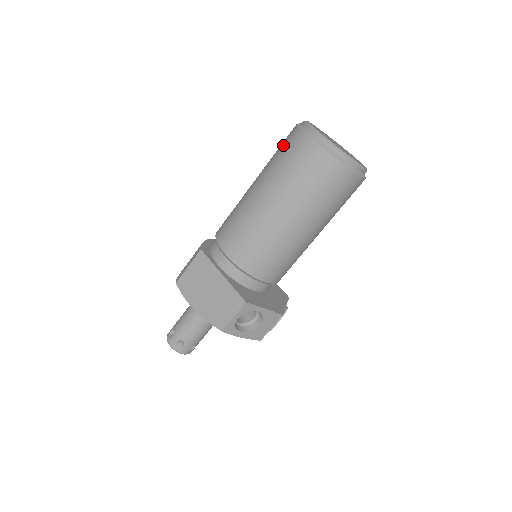
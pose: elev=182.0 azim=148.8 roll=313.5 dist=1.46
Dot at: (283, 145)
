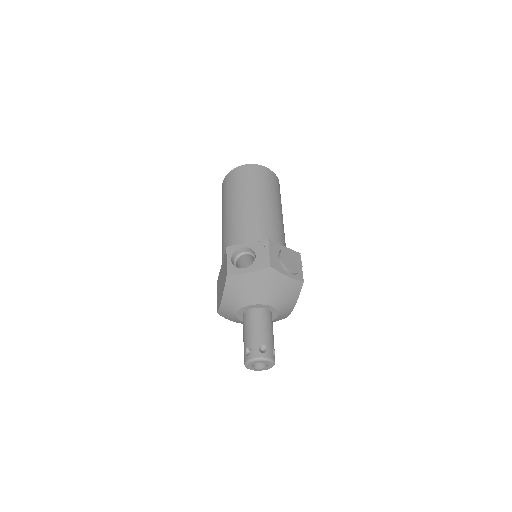
Dot at: occluded
